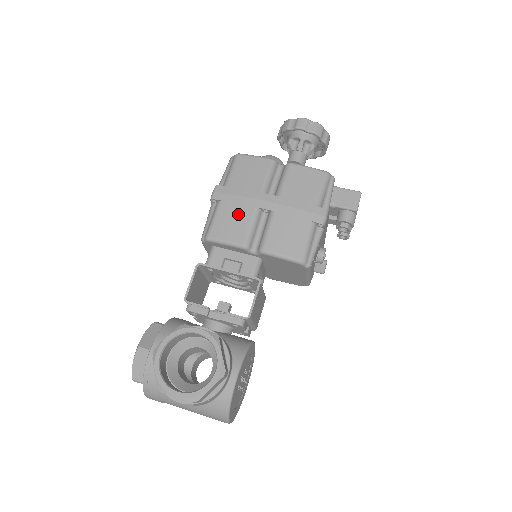
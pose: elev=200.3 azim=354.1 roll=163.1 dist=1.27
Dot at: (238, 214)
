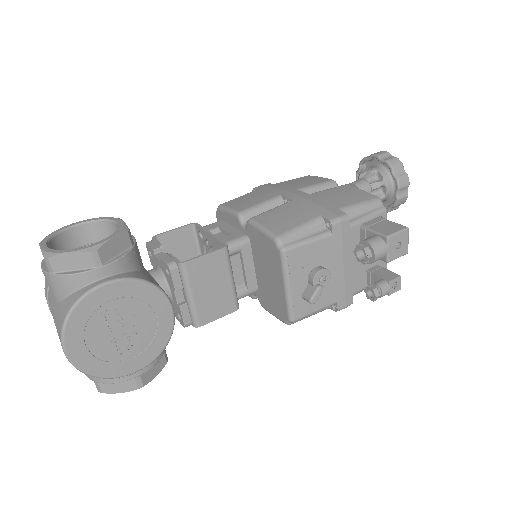
Dot at: (260, 196)
